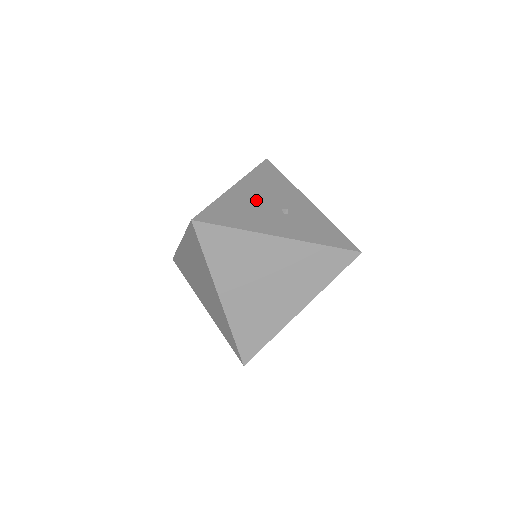
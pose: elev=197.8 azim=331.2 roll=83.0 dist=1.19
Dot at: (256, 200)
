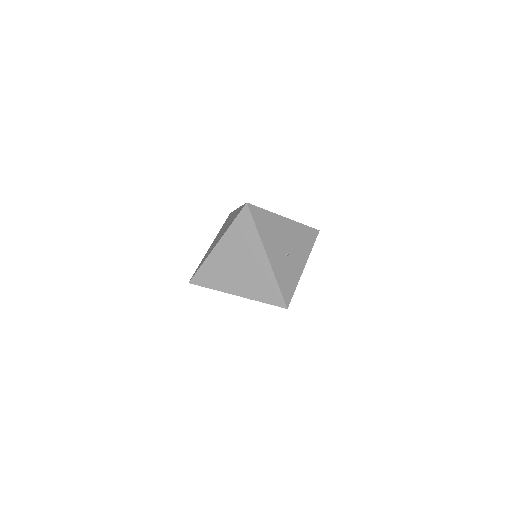
Dot at: (284, 234)
